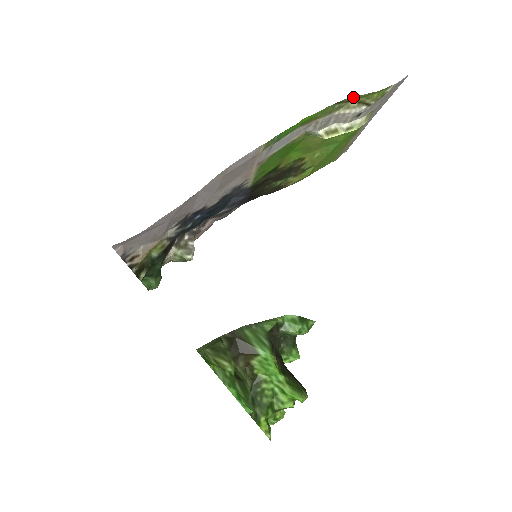
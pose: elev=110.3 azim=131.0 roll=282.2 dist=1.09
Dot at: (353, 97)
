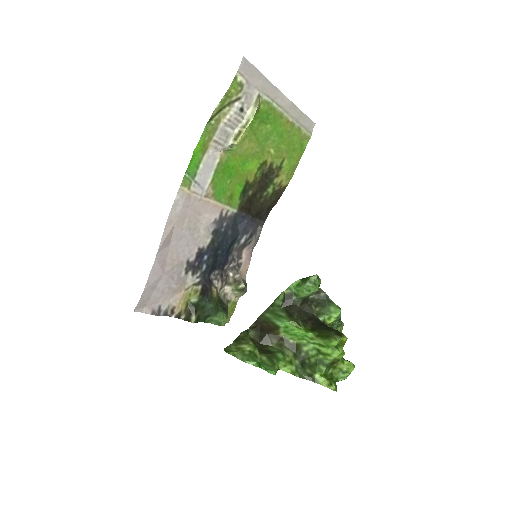
Dot at: (217, 107)
